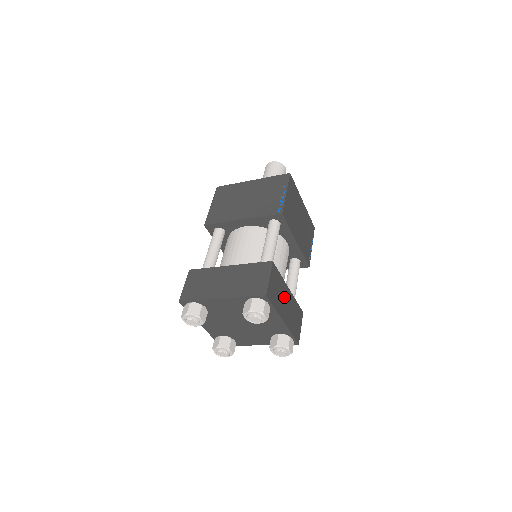
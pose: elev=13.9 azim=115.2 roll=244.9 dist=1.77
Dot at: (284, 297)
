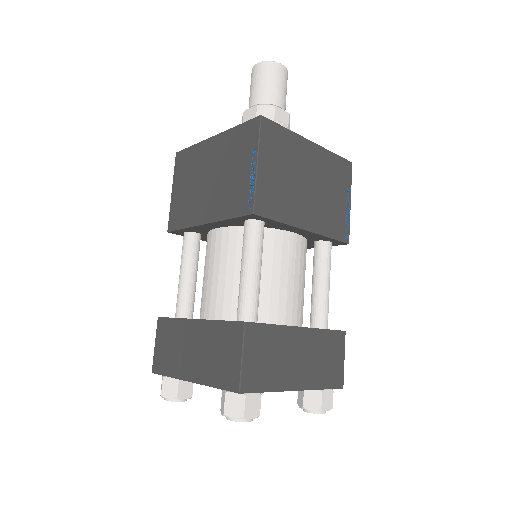
Dot at: (291, 351)
